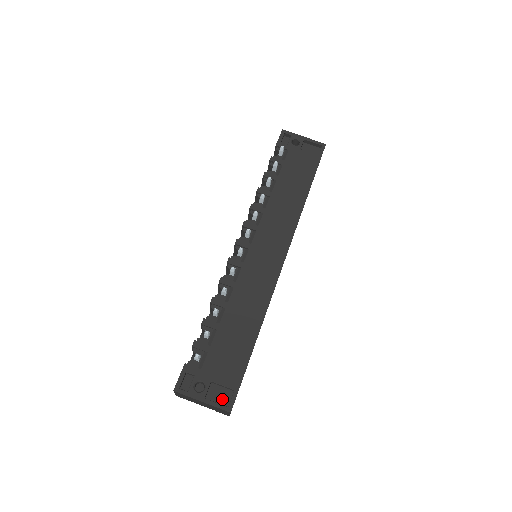
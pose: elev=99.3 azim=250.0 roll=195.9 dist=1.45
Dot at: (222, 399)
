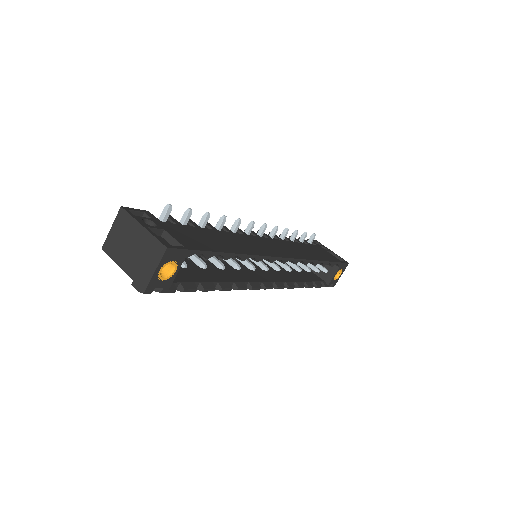
Dot at: occluded
